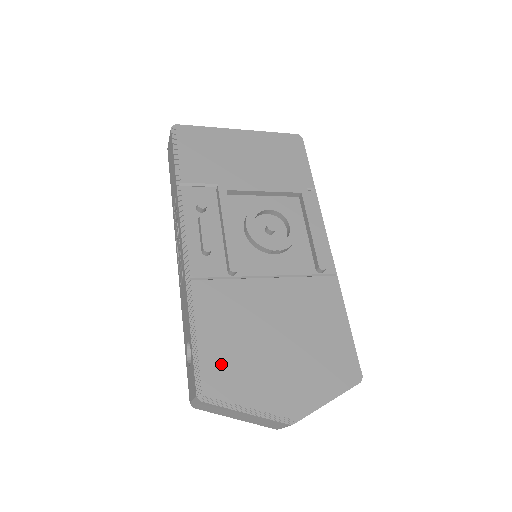
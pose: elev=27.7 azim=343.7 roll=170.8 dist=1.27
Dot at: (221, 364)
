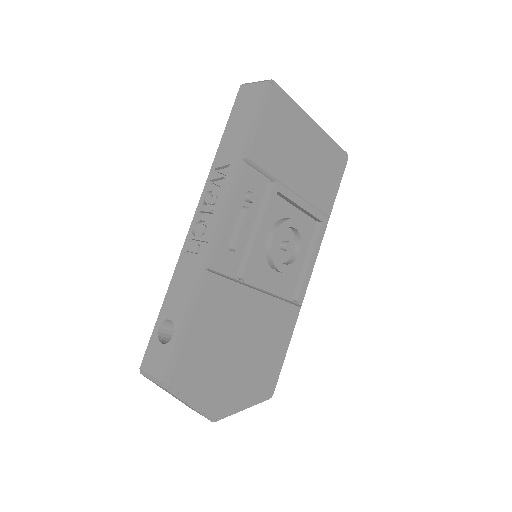
Dot at: (194, 360)
